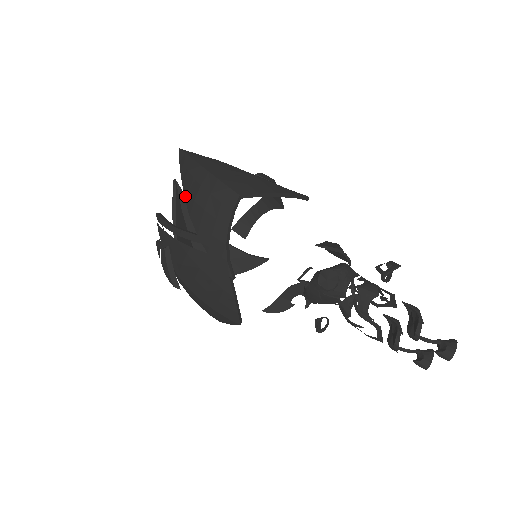
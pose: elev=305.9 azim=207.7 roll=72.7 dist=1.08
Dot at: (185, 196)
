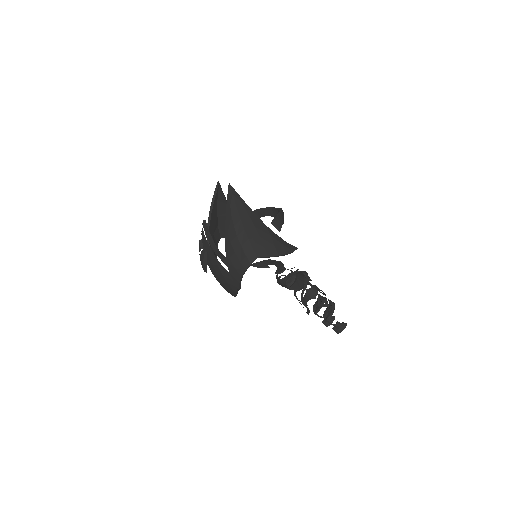
Dot at: (225, 233)
